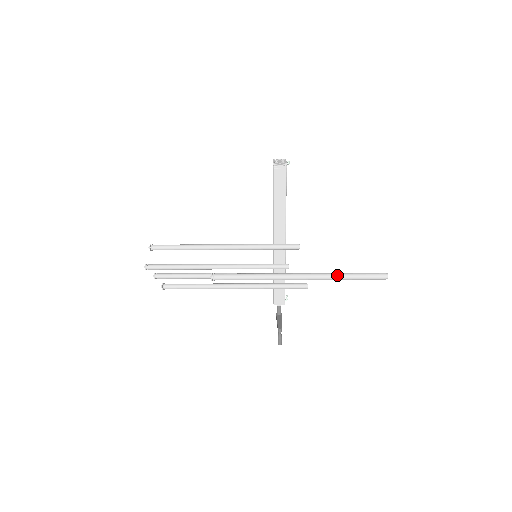
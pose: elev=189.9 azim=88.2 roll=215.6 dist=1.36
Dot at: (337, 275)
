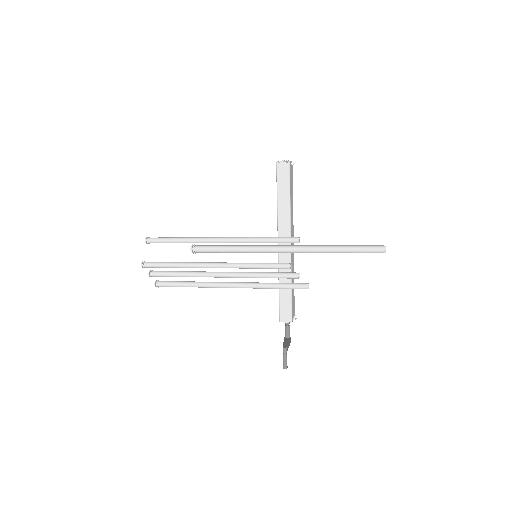
Dot at: (327, 246)
